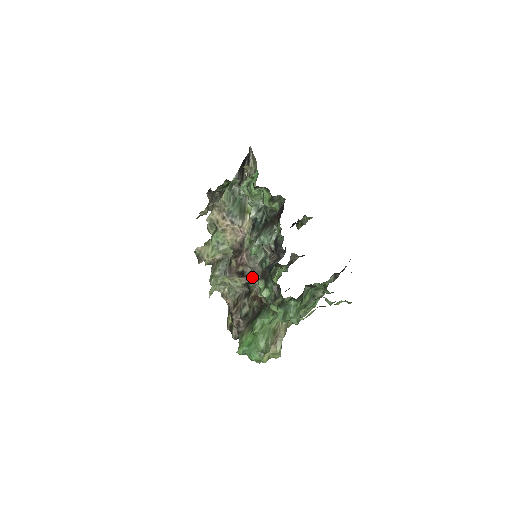
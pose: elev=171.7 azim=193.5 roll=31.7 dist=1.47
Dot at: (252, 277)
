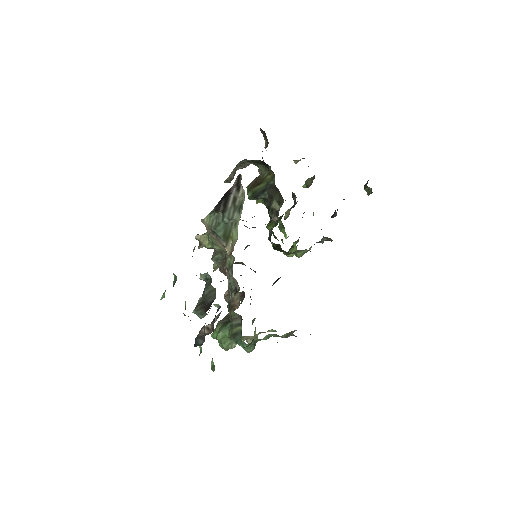
Dot at: (236, 285)
